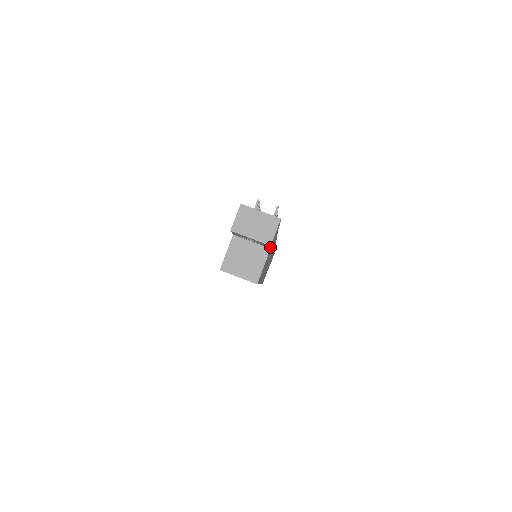
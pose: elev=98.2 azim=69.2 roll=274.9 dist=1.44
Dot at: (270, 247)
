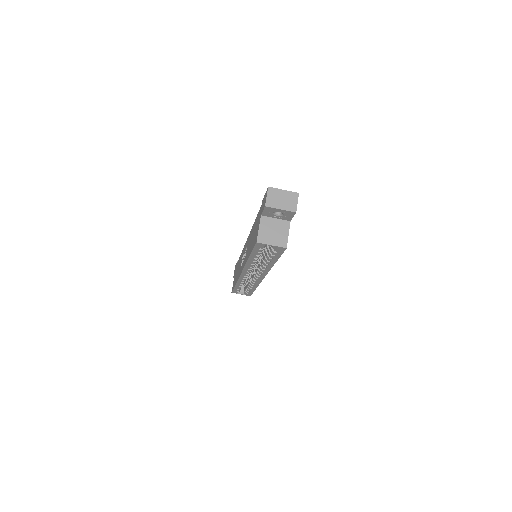
Dot at: occluded
